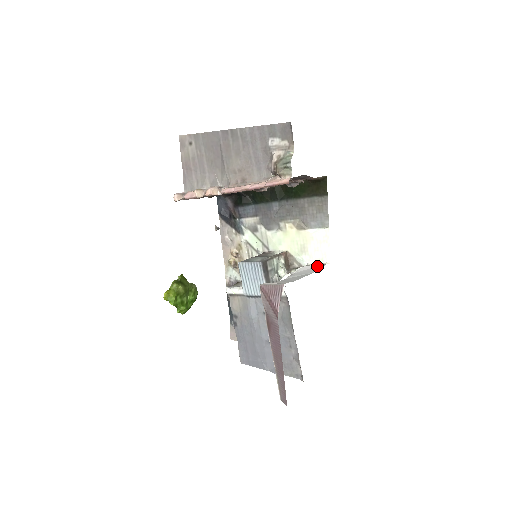
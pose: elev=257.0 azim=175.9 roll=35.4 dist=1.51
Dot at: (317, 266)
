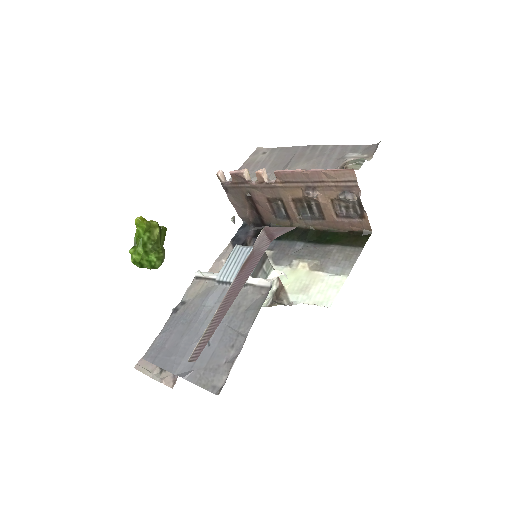
Dot at: occluded
